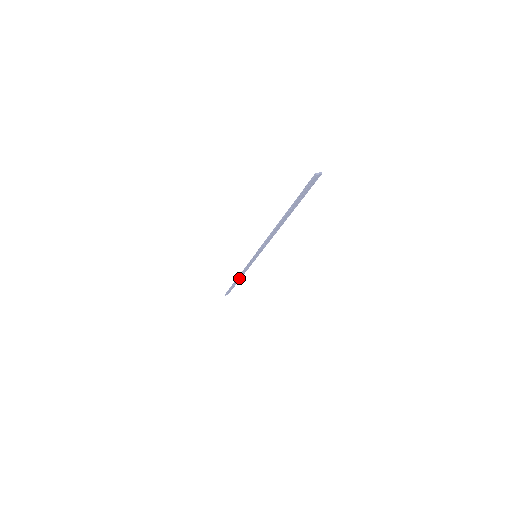
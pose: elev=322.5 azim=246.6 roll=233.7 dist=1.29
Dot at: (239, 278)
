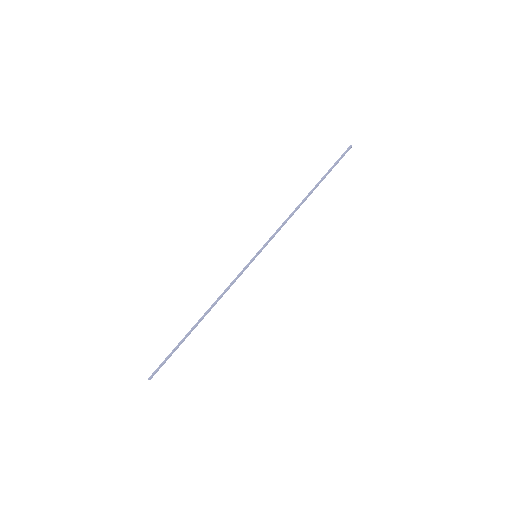
Dot at: (205, 314)
